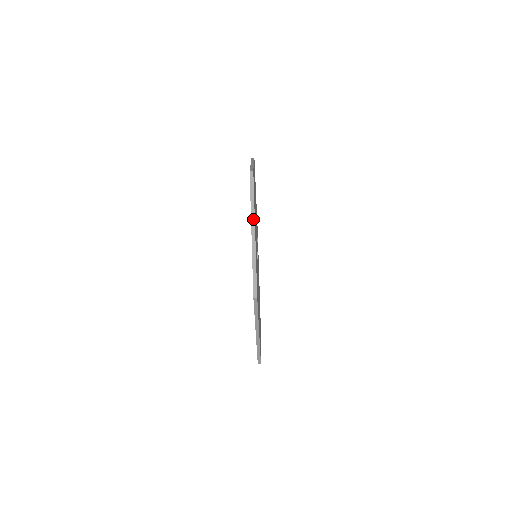
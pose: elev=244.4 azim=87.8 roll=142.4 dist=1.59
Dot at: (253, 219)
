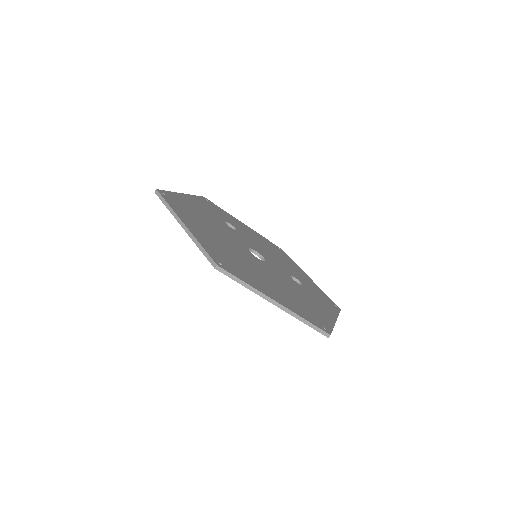
Dot at: (264, 296)
